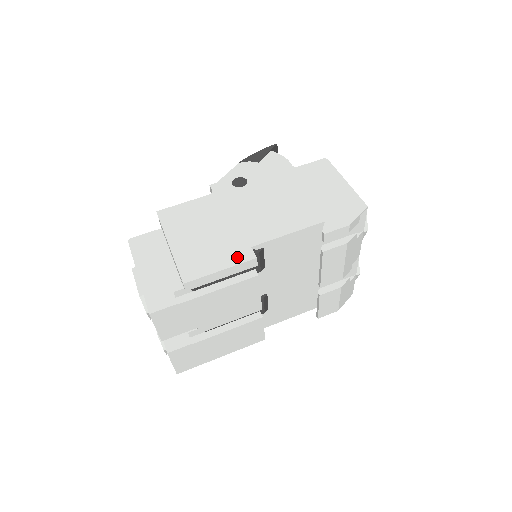
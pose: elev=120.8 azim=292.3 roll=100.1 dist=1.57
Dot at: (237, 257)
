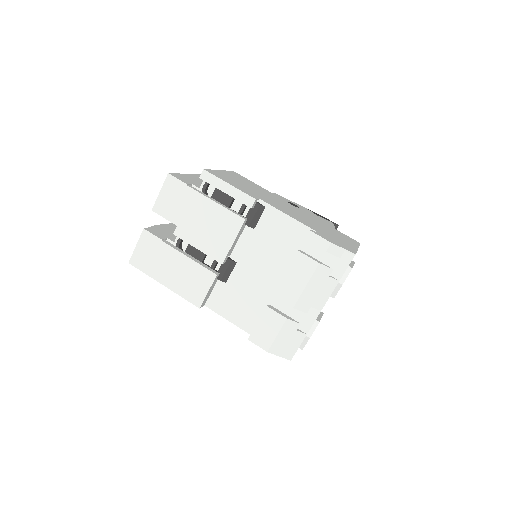
Dot at: (246, 192)
